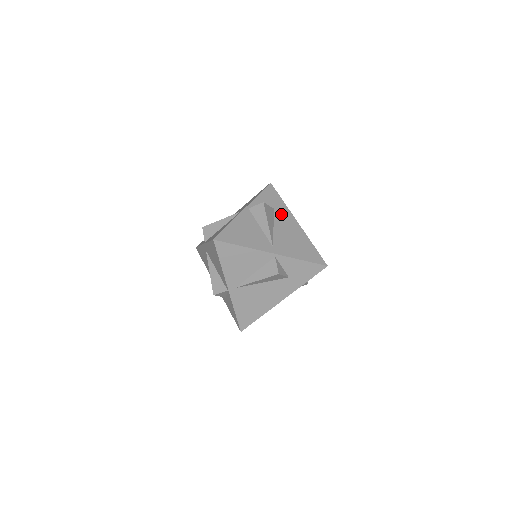
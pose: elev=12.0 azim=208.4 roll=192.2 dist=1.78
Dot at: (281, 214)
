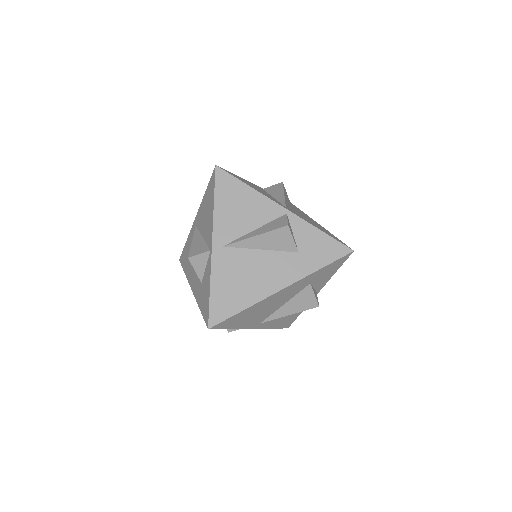
Dot at: (299, 211)
